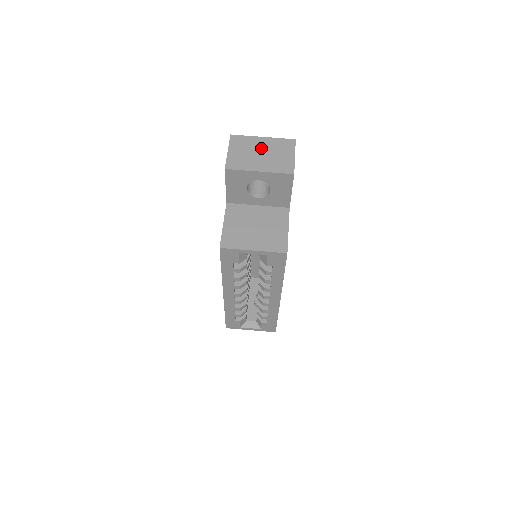
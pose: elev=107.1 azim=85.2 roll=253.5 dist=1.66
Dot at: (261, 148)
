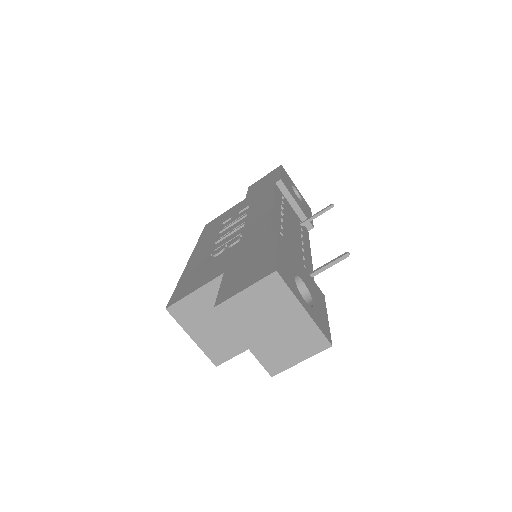
Dot at: (283, 321)
